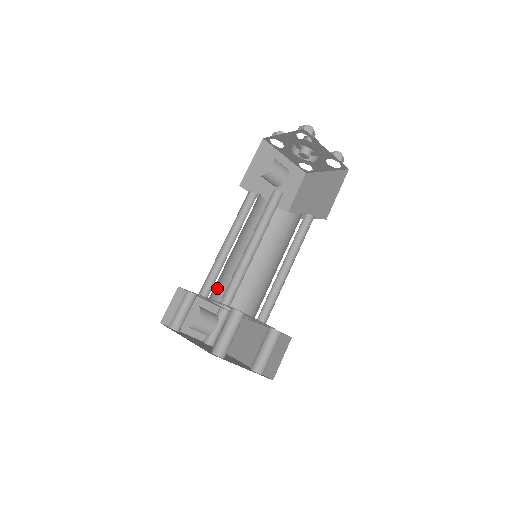
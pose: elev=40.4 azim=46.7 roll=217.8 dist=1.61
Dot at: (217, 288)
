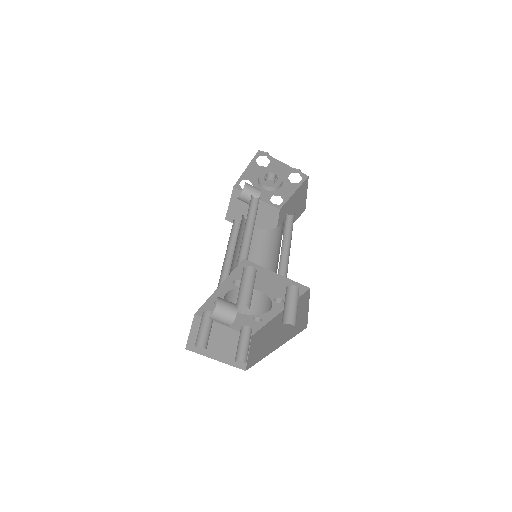
Dot at: (230, 295)
